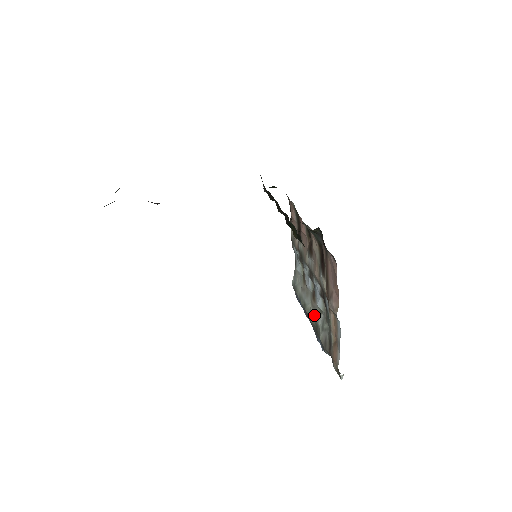
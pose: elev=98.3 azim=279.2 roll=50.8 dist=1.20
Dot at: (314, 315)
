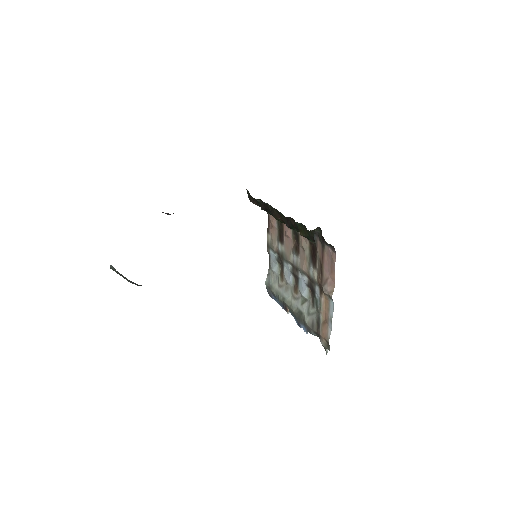
Dot at: (297, 305)
